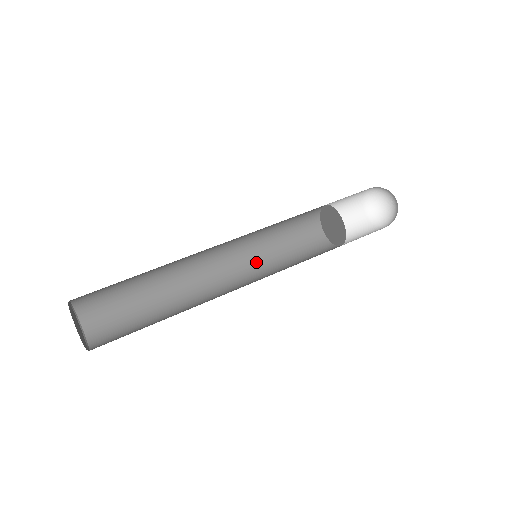
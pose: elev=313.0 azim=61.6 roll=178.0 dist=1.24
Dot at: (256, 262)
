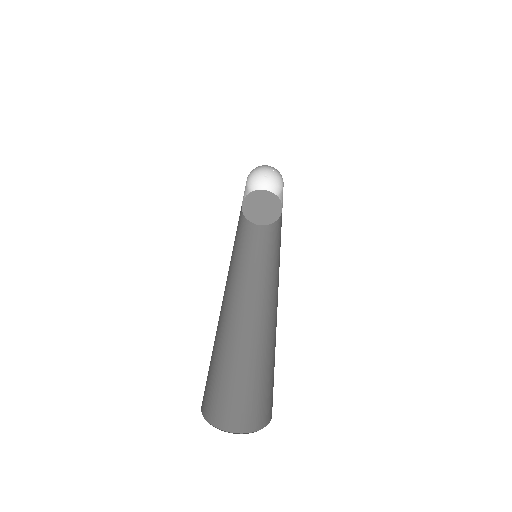
Dot at: (264, 271)
